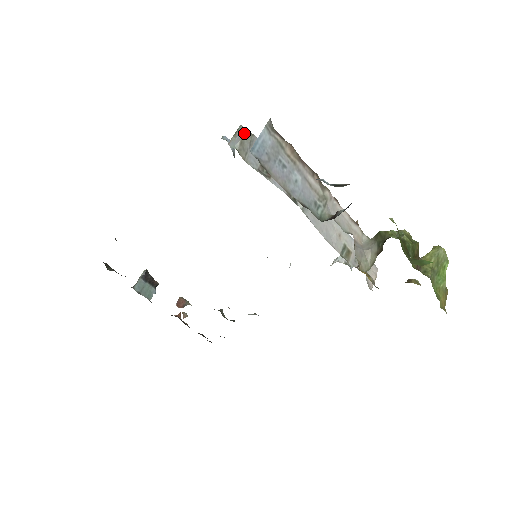
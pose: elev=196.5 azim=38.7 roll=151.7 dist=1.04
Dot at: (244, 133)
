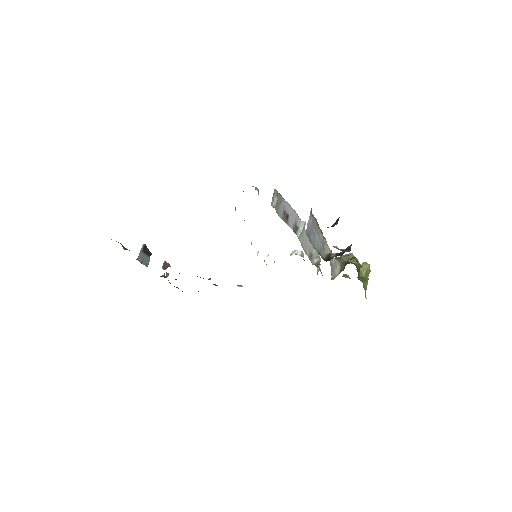
Dot at: (278, 195)
